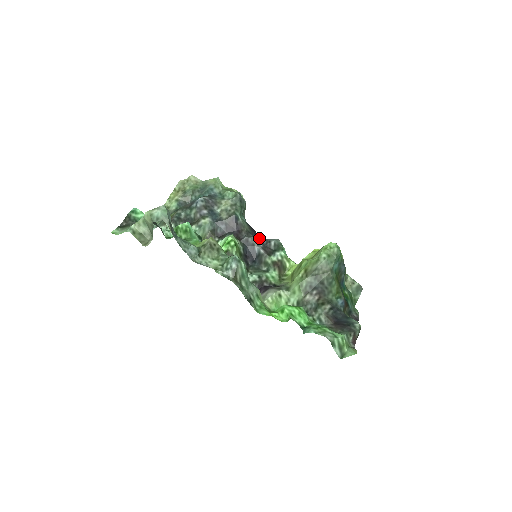
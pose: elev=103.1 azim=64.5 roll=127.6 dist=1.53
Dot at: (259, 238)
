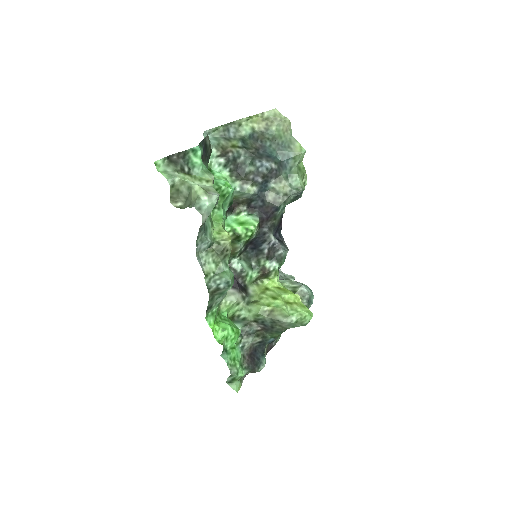
Dot at: occluded
